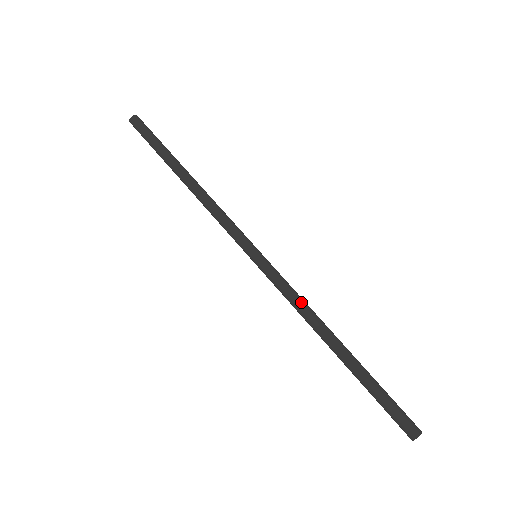
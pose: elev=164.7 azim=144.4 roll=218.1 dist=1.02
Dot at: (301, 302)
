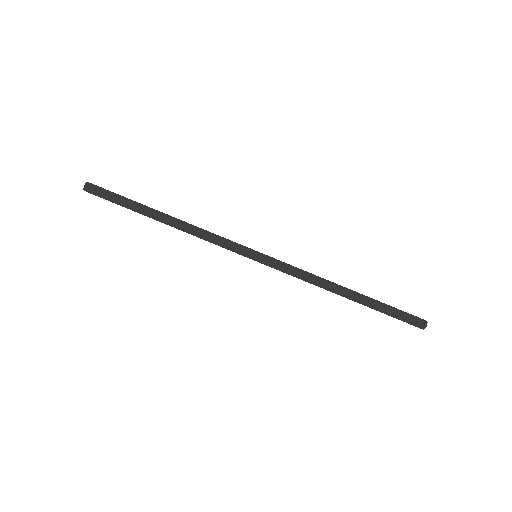
Dot at: (308, 272)
